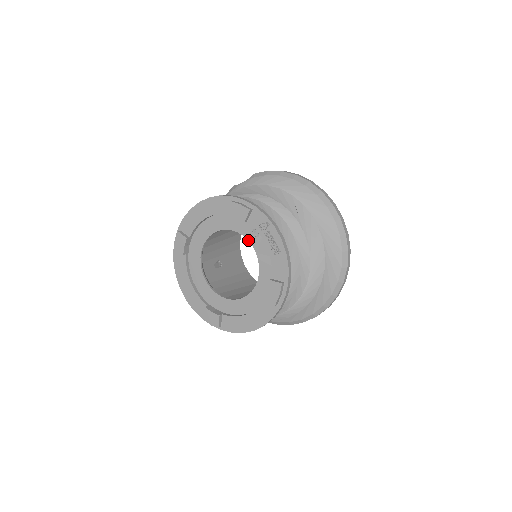
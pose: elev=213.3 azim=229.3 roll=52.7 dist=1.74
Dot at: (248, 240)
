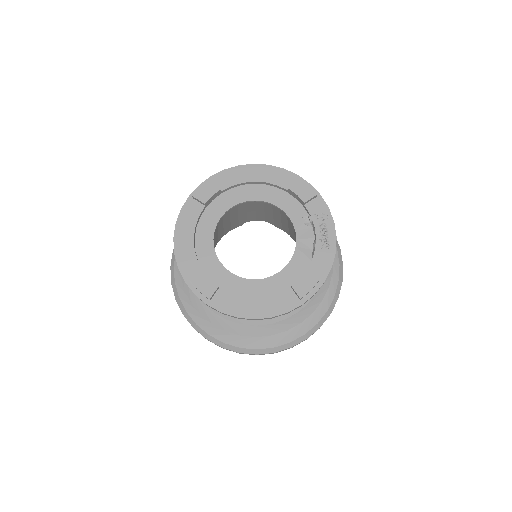
Dot at: (293, 223)
